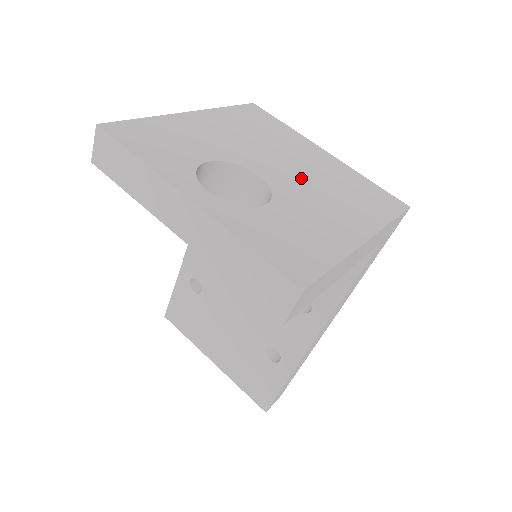
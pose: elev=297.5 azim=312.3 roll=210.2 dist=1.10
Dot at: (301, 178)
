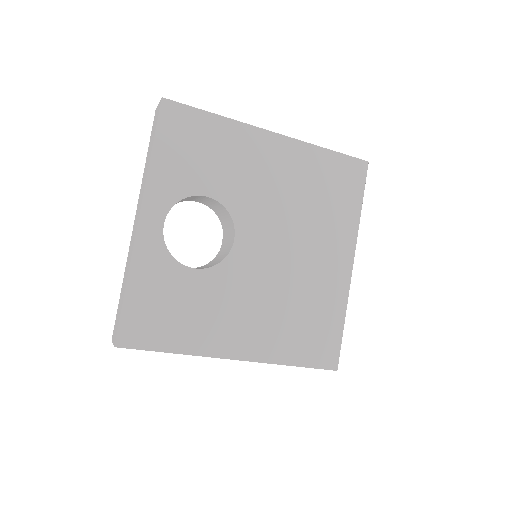
Dot at: (273, 270)
